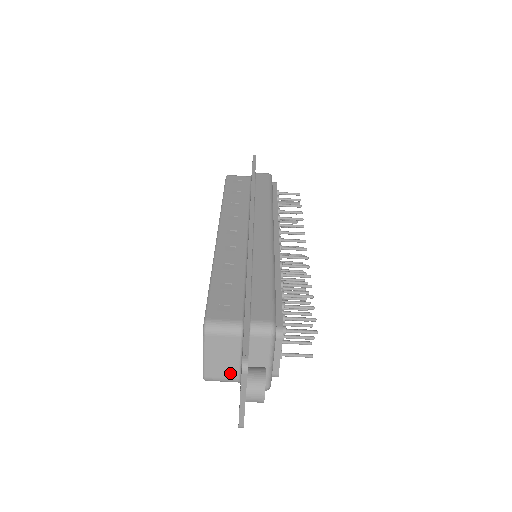
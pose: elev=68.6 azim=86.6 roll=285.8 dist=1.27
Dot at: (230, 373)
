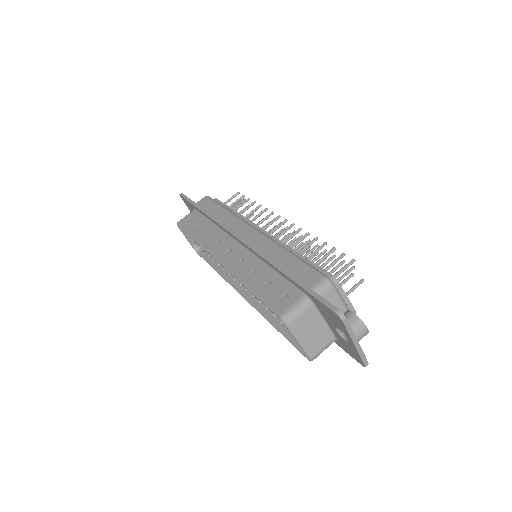
Dot at: (325, 339)
